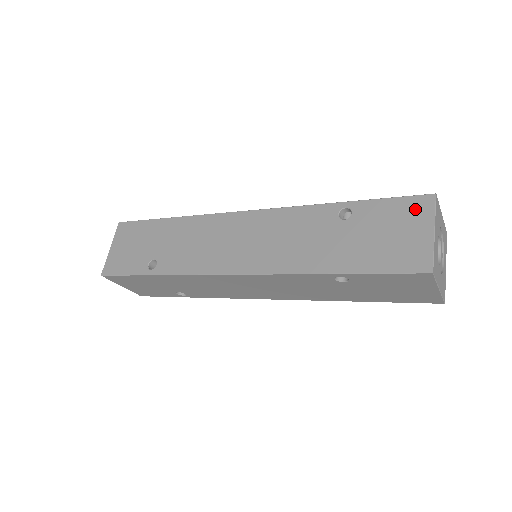
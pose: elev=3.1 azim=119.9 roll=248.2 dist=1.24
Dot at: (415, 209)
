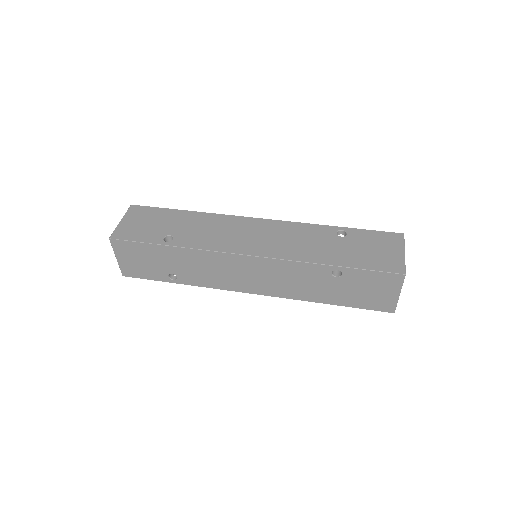
Dot at: (391, 239)
